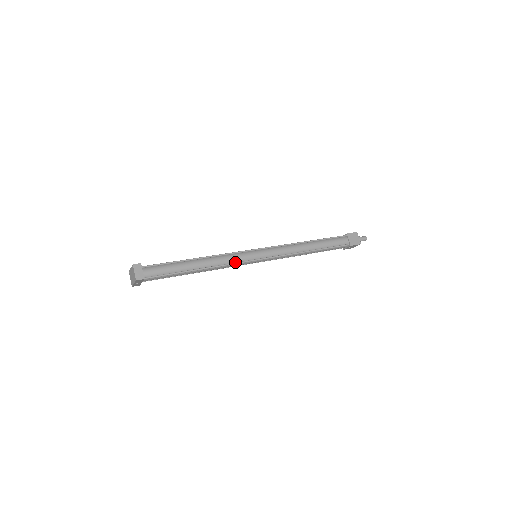
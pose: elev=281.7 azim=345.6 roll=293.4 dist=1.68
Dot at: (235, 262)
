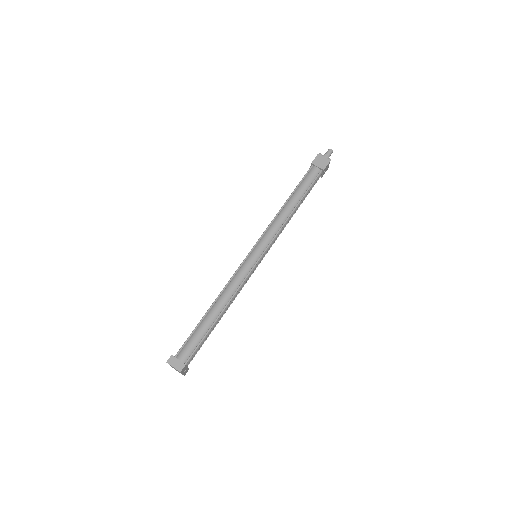
Dot at: (244, 278)
